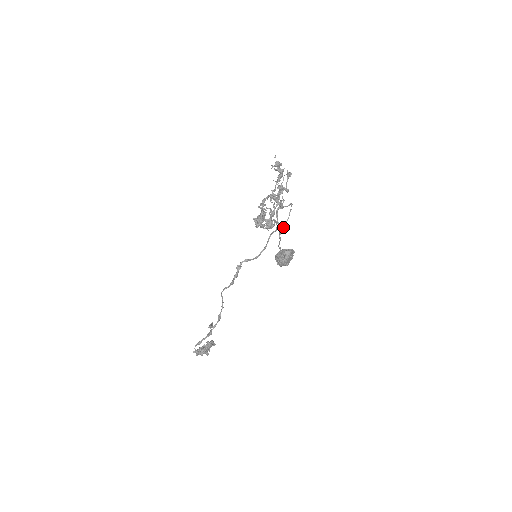
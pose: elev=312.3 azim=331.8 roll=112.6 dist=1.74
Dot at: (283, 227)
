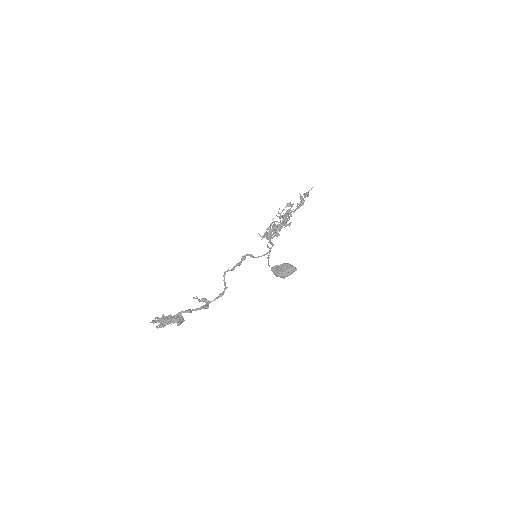
Dot at: occluded
